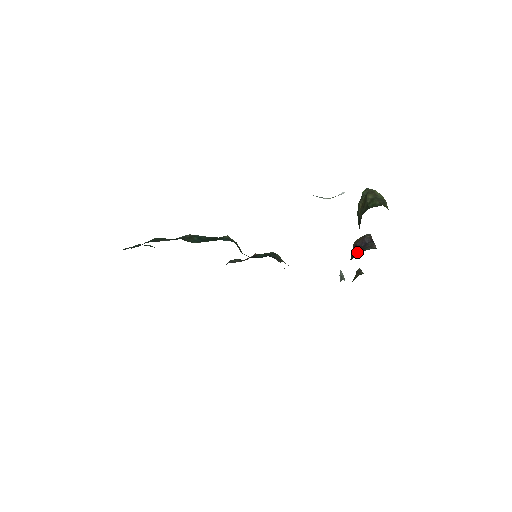
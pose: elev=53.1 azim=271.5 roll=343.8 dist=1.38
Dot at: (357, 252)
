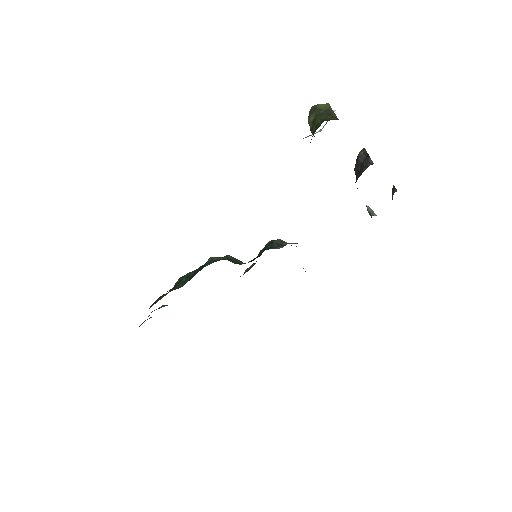
Dot at: occluded
